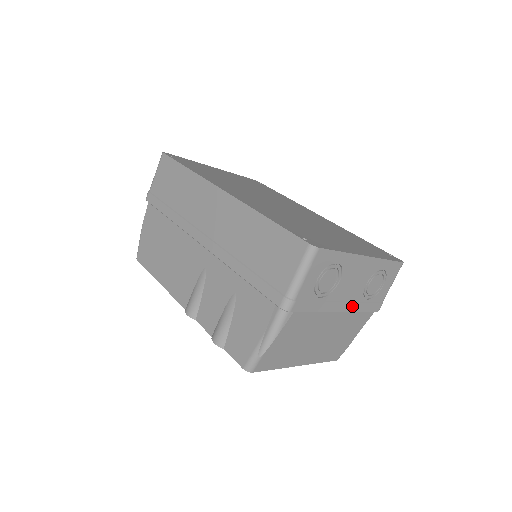
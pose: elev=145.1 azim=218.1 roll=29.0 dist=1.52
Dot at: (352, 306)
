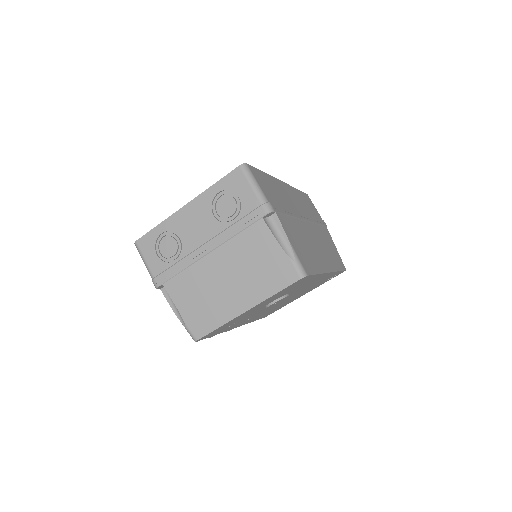
Dot at: (219, 239)
